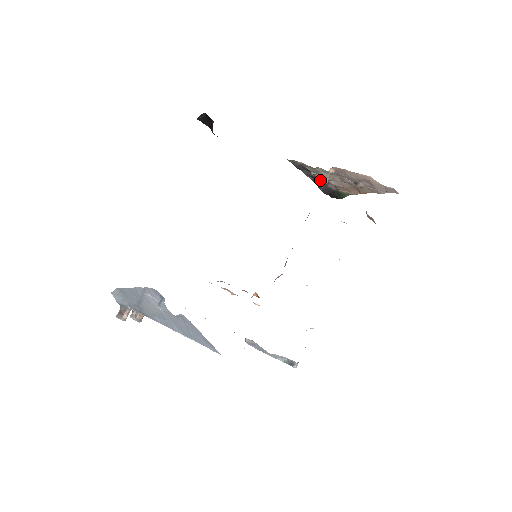
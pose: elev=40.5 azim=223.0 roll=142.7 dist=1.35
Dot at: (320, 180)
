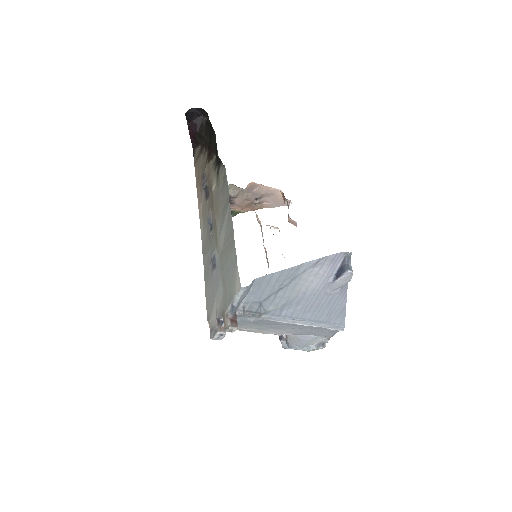
Dot at: occluded
